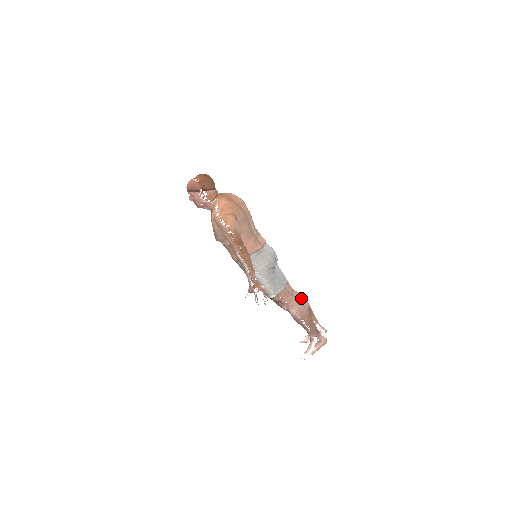
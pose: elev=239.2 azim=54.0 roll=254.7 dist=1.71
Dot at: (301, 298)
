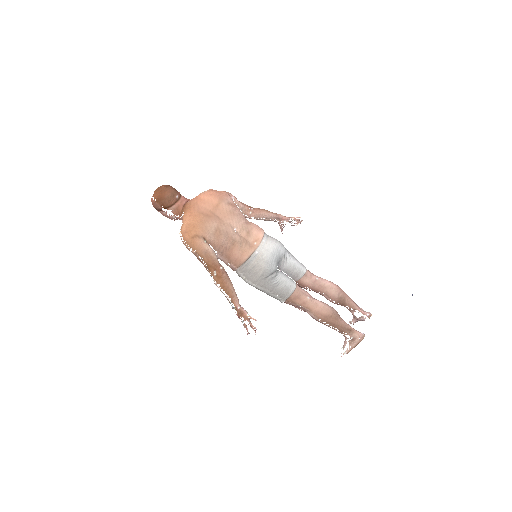
Dot at: (326, 288)
